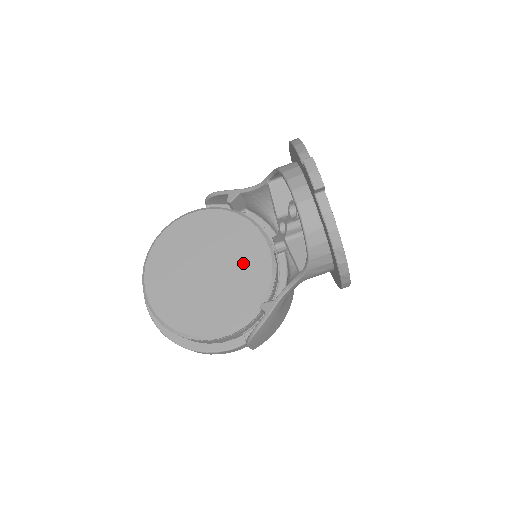
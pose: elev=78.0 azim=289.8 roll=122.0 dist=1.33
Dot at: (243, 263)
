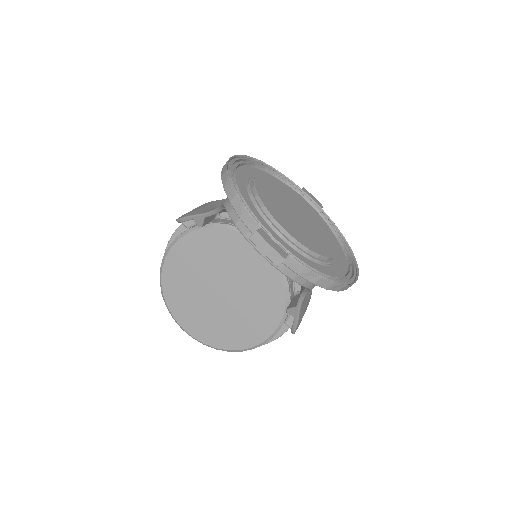
Dot at: (249, 273)
